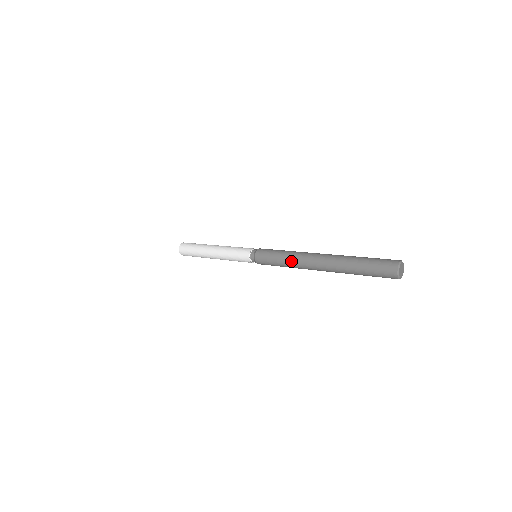
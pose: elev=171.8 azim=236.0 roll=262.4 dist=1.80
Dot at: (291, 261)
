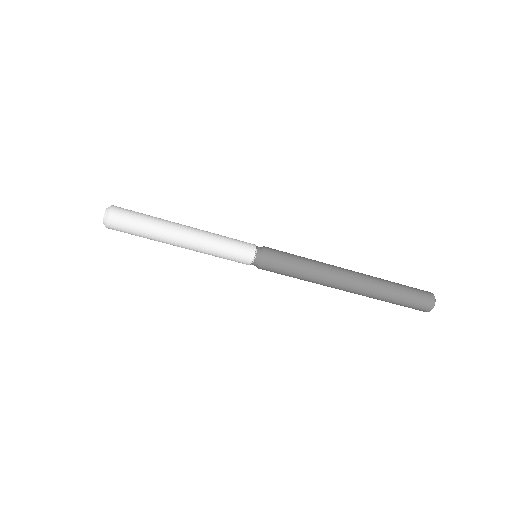
Dot at: (319, 262)
